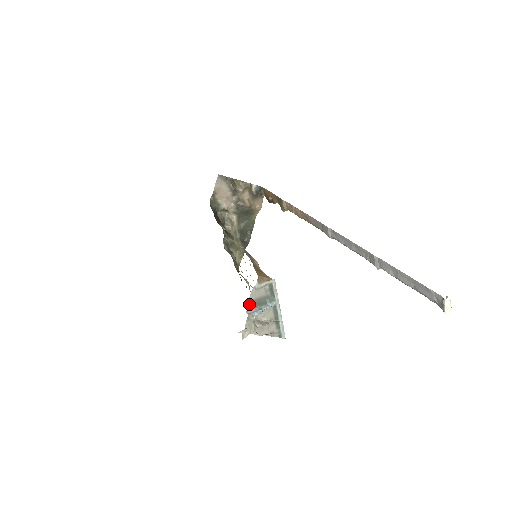
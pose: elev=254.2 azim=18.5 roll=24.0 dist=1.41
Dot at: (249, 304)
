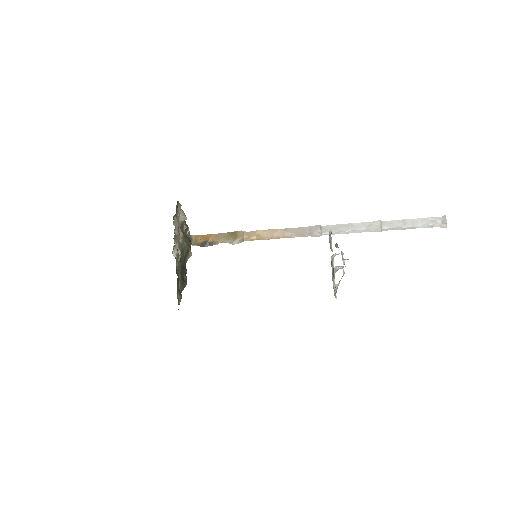
Dot at: occluded
